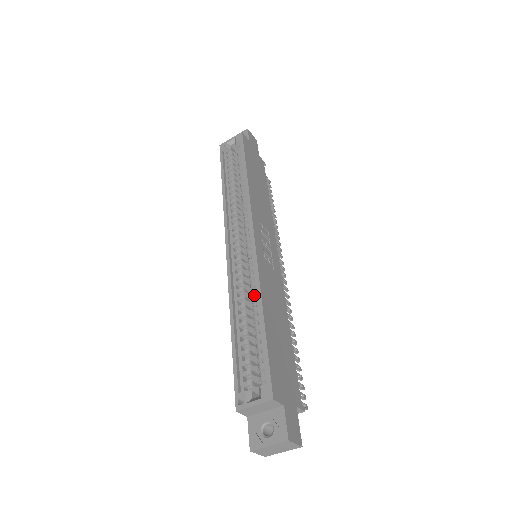
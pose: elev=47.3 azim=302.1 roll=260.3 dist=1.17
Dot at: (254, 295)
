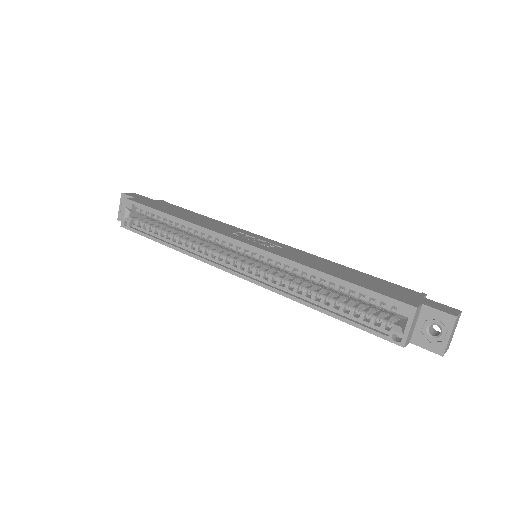
Dot at: (302, 274)
